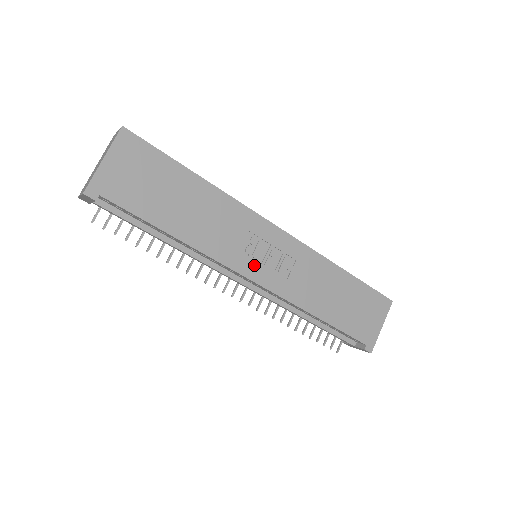
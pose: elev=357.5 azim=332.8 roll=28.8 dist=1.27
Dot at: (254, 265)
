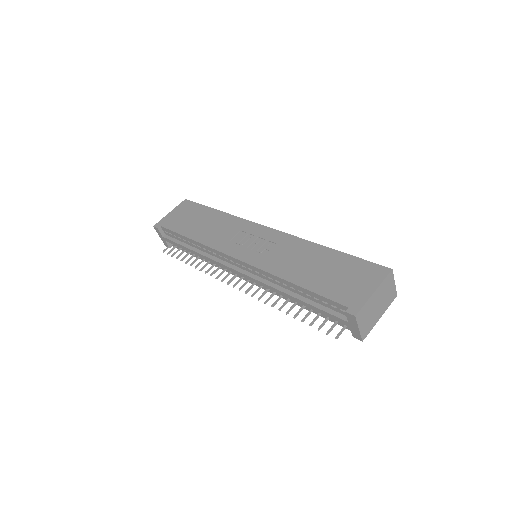
Dot at: (239, 249)
